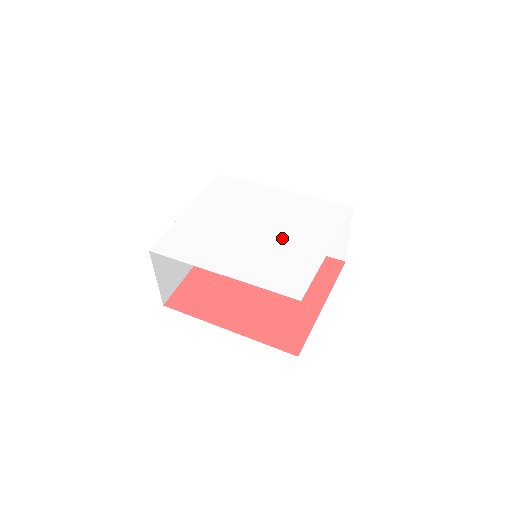
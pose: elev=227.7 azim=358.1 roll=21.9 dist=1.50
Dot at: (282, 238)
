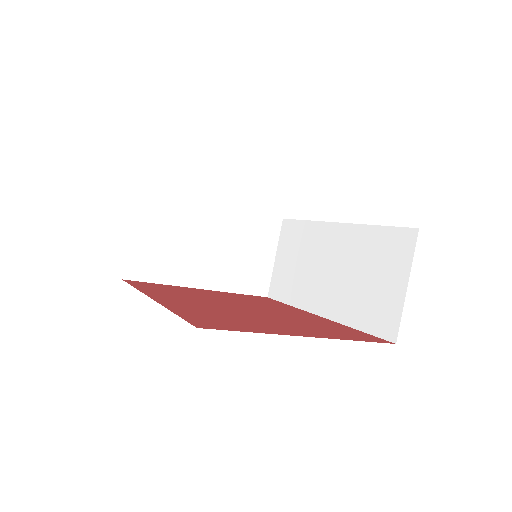
Dot at: occluded
